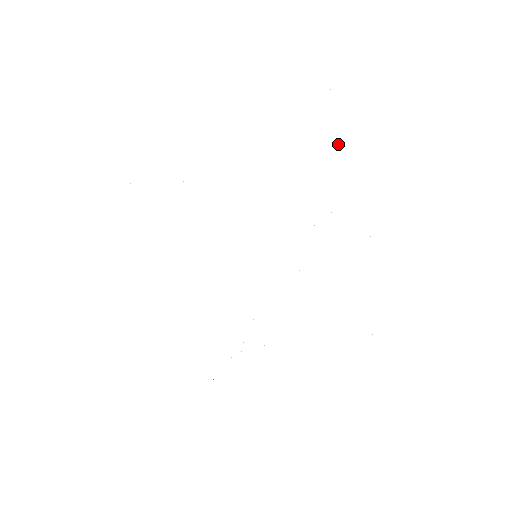
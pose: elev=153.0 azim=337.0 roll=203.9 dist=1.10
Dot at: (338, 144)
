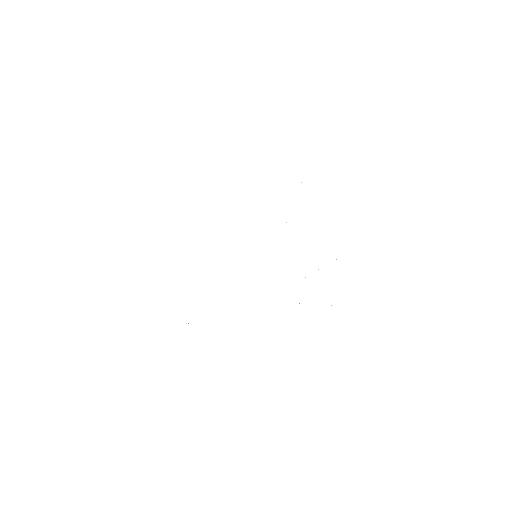
Dot at: occluded
